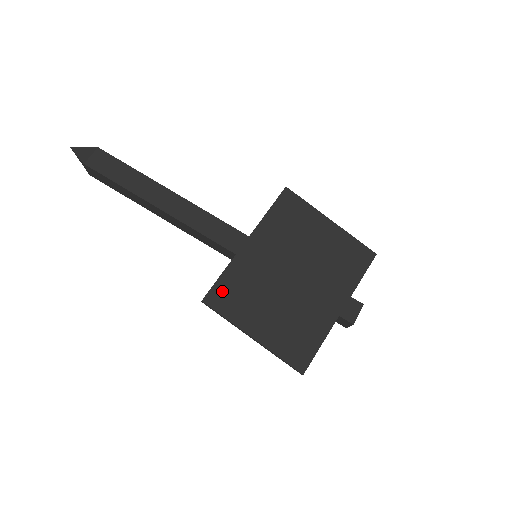
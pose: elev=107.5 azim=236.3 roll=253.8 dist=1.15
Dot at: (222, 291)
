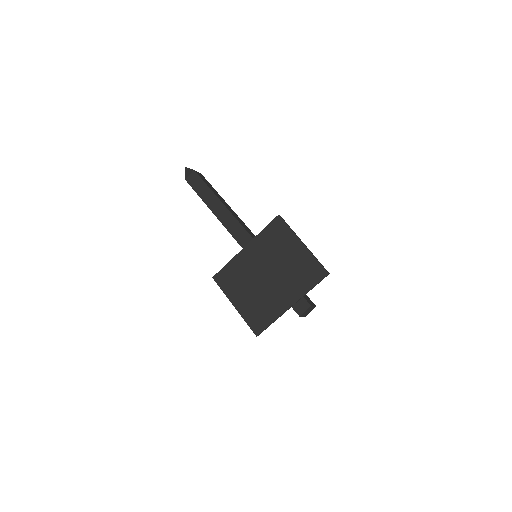
Dot at: (224, 275)
